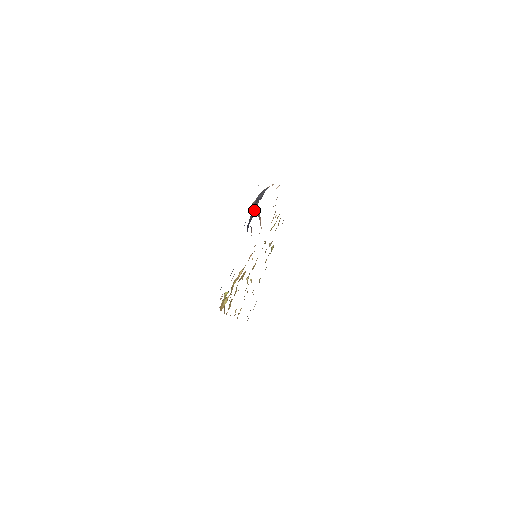
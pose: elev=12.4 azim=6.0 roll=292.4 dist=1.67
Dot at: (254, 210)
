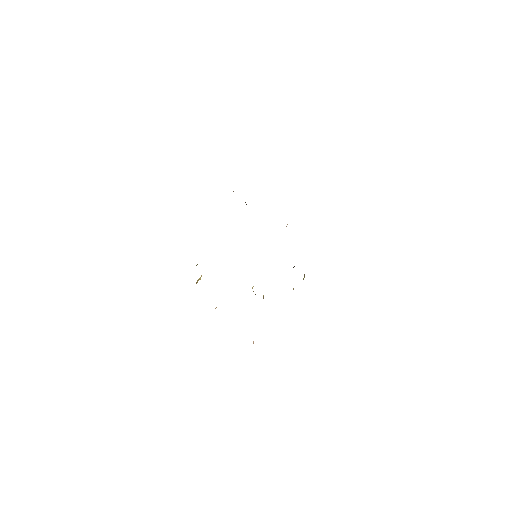
Dot at: occluded
